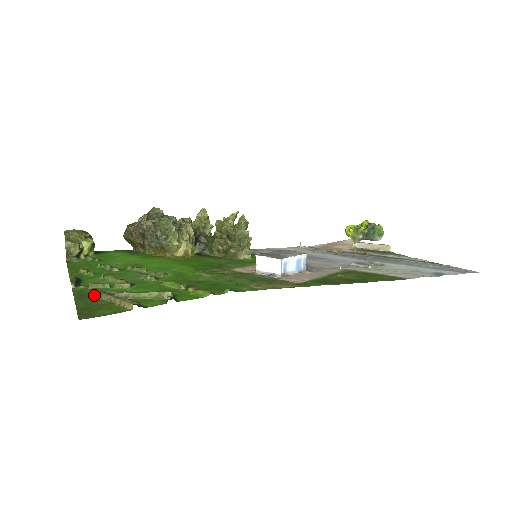
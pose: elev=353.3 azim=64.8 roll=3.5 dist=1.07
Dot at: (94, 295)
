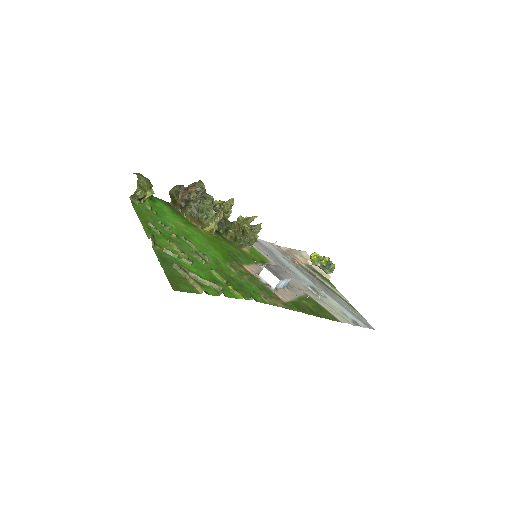
Dot at: (170, 263)
